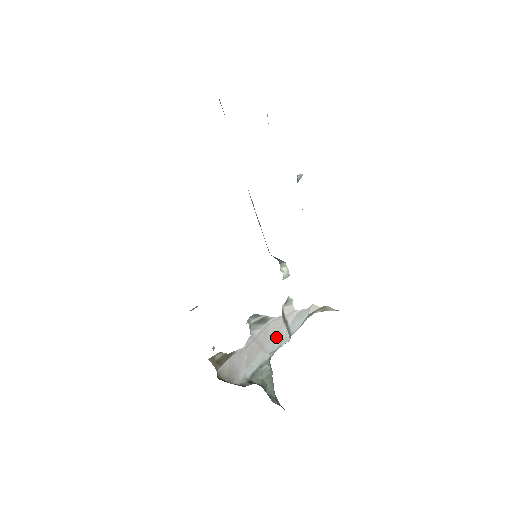
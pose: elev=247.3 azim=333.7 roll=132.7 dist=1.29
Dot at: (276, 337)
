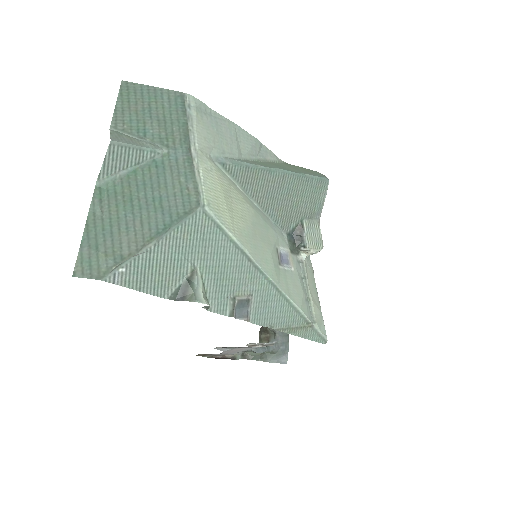
Dot at: occluded
